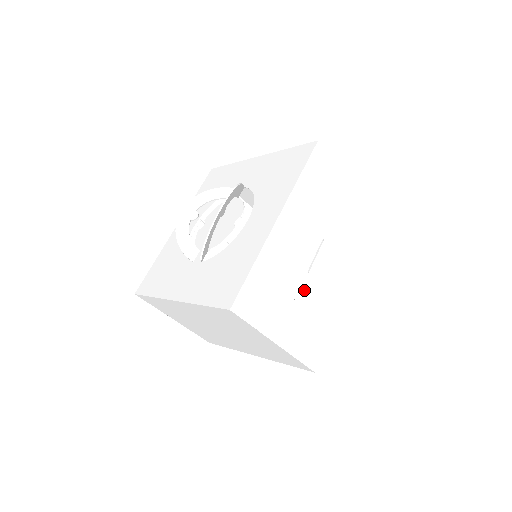
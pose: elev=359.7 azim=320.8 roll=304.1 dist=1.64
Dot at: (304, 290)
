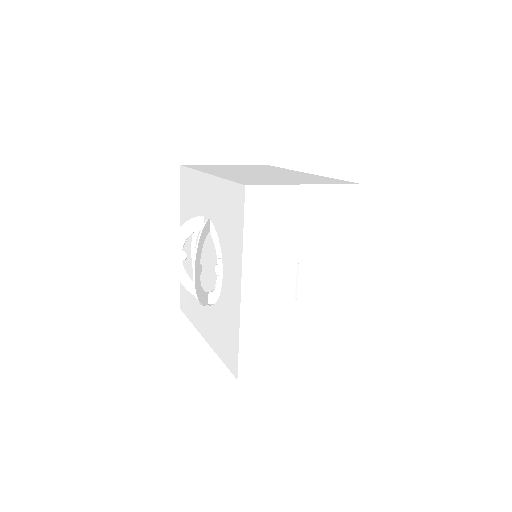
Dot at: (299, 315)
